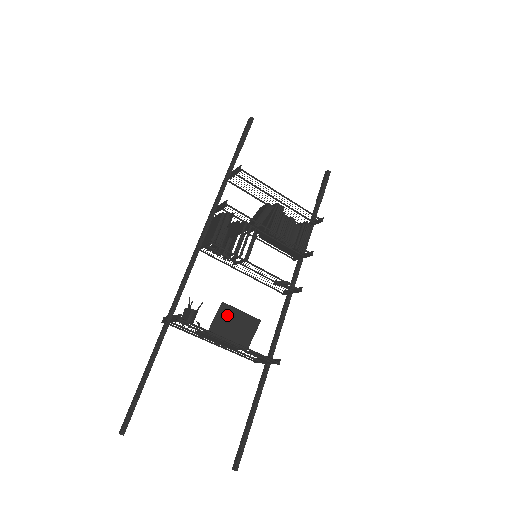
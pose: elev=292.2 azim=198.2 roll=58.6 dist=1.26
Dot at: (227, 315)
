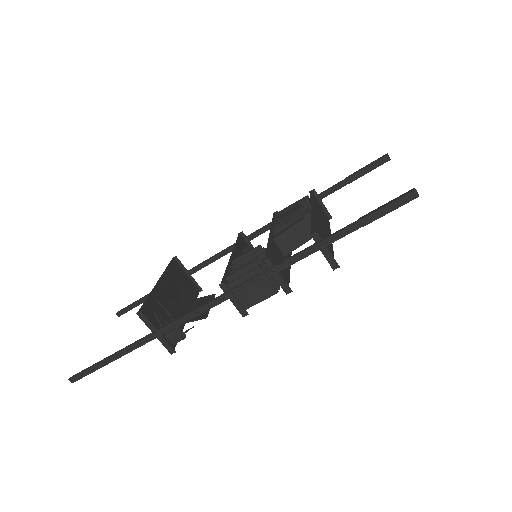
Dot at: (200, 315)
